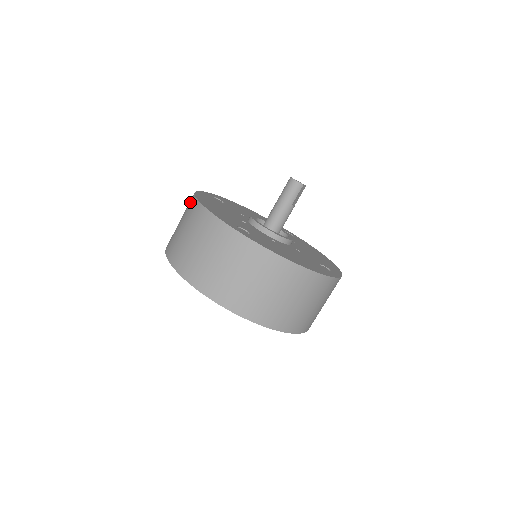
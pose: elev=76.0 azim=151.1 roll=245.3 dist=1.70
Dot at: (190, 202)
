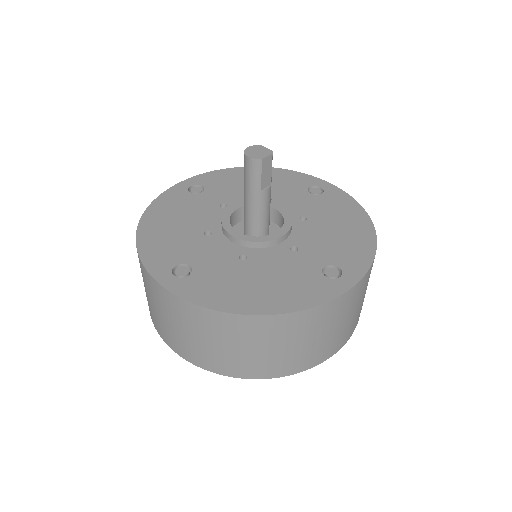
Dot at: occluded
